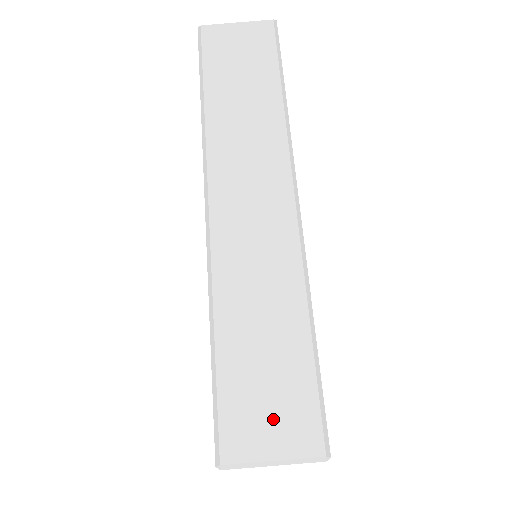
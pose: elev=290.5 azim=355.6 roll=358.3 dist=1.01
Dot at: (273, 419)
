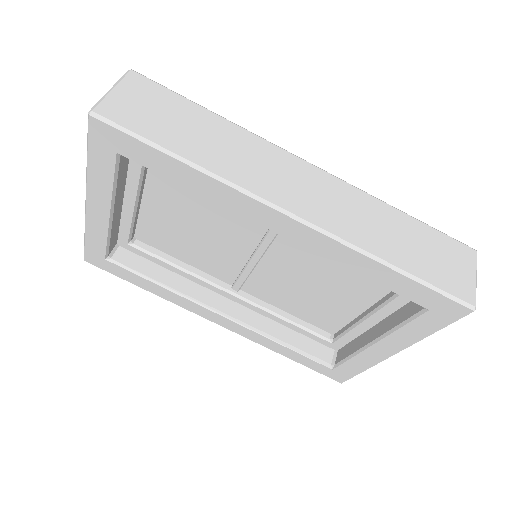
Dot at: (454, 264)
